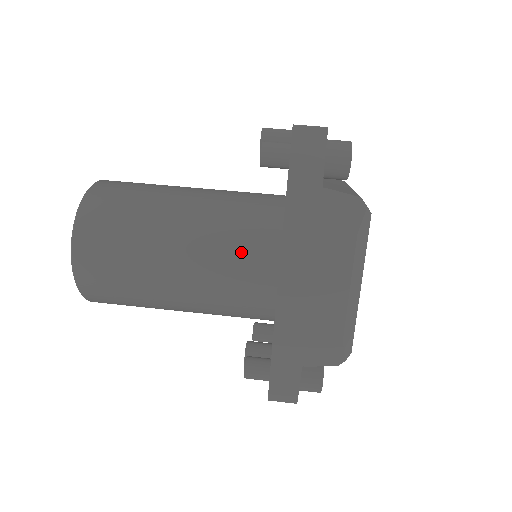
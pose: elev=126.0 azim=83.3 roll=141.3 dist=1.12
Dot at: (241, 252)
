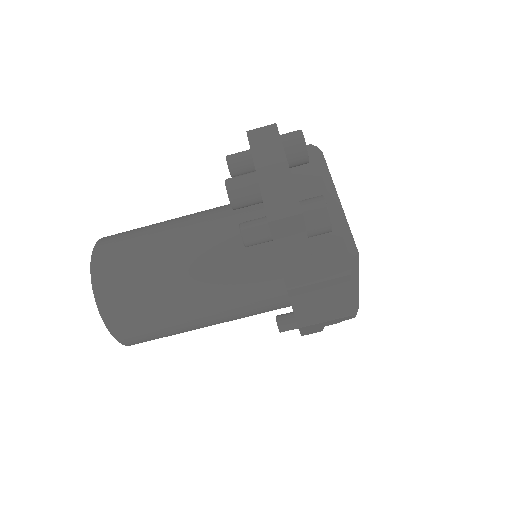
Dot at: (254, 298)
